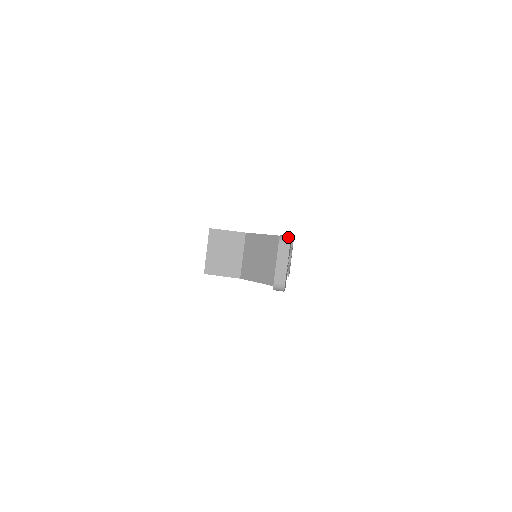
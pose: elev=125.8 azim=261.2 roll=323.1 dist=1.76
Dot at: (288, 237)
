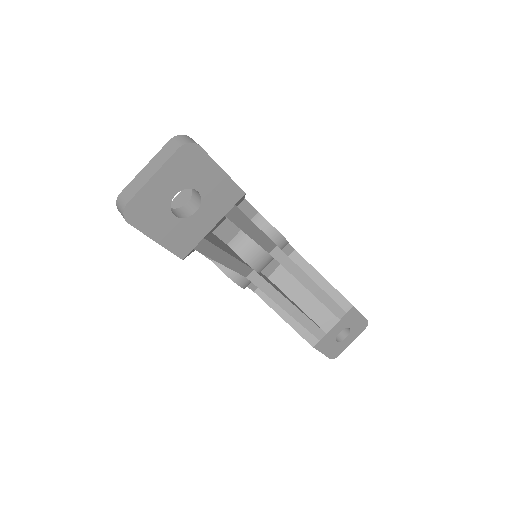
Dot at: (189, 140)
